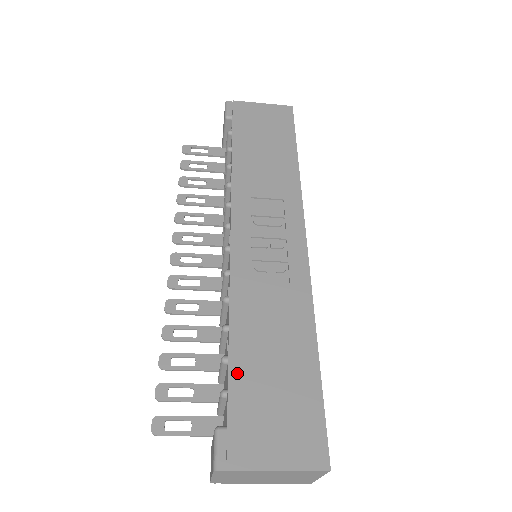
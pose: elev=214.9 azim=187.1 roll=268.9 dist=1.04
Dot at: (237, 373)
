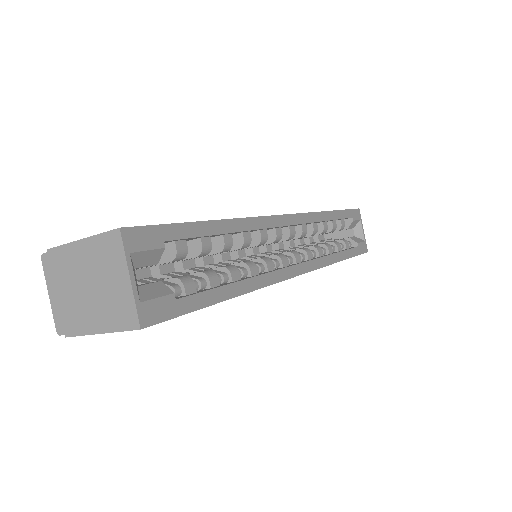
Dot at: occluded
